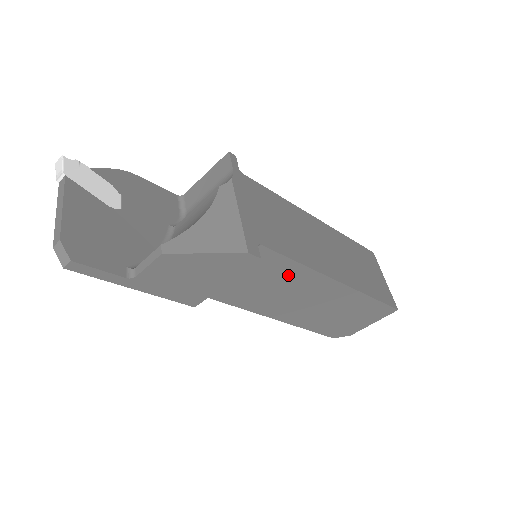
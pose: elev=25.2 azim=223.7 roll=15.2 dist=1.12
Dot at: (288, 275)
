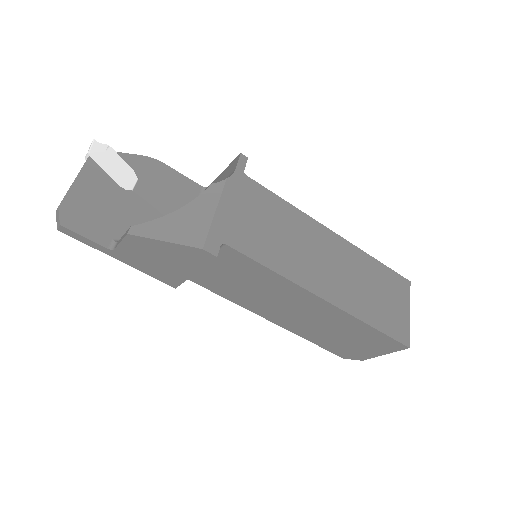
Dot at: (266, 280)
